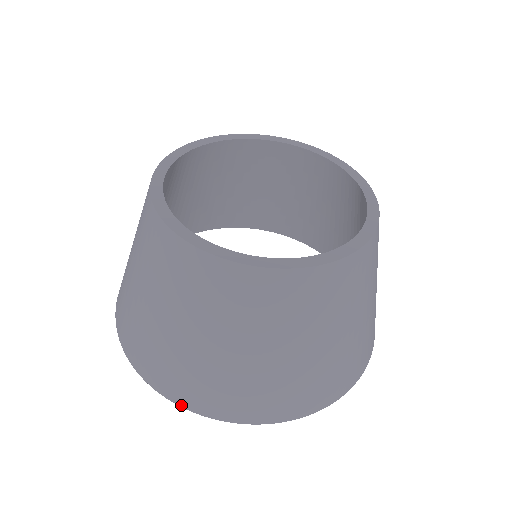
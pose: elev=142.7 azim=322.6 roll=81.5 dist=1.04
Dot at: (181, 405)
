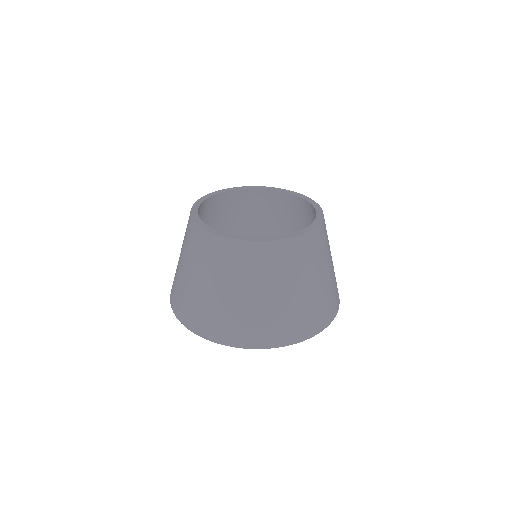
Dot at: (170, 299)
